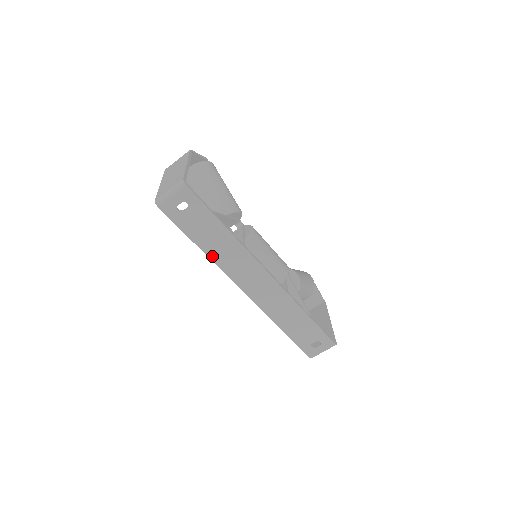
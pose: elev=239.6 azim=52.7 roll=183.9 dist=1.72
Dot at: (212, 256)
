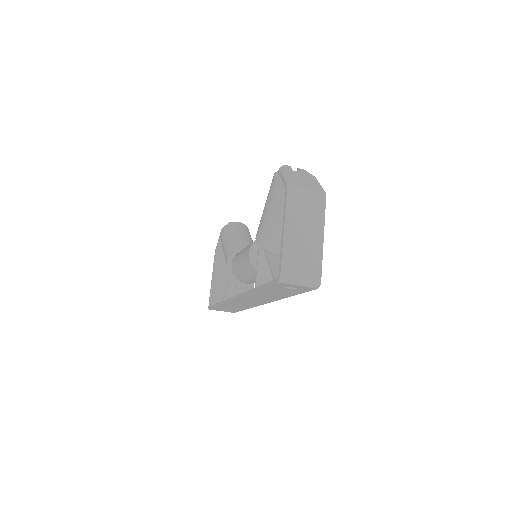
Dot at: (254, 294)
